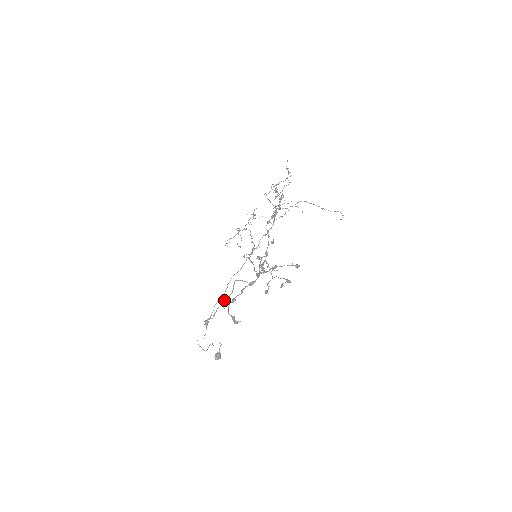
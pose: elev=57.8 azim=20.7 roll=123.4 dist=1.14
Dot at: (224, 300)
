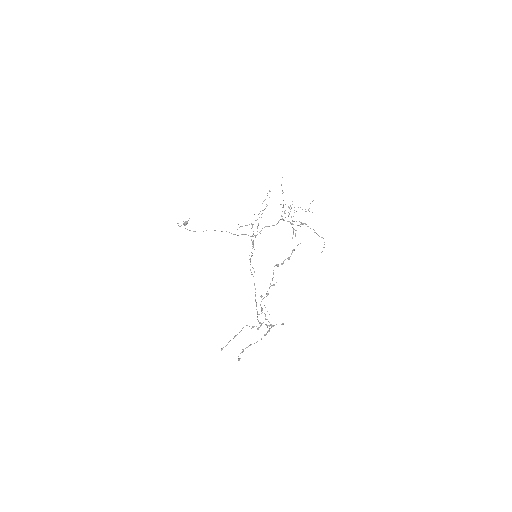
Dot at: (235, 336)
